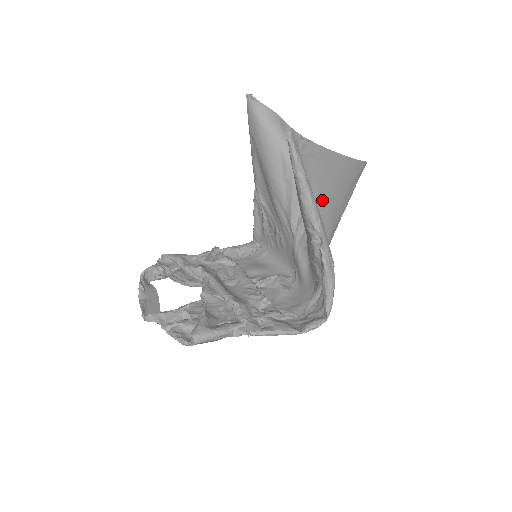
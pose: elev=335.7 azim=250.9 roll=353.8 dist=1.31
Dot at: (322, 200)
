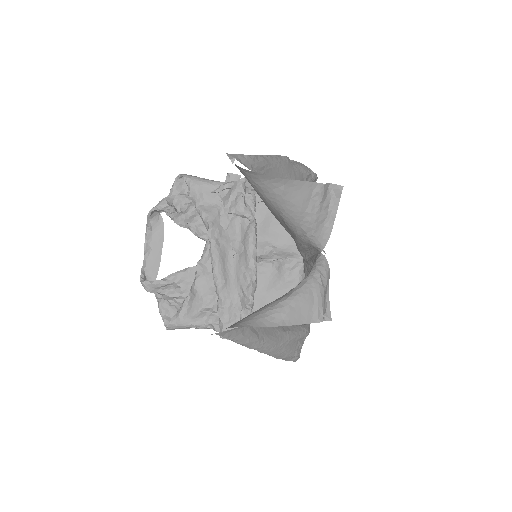
Dot at: occluded
